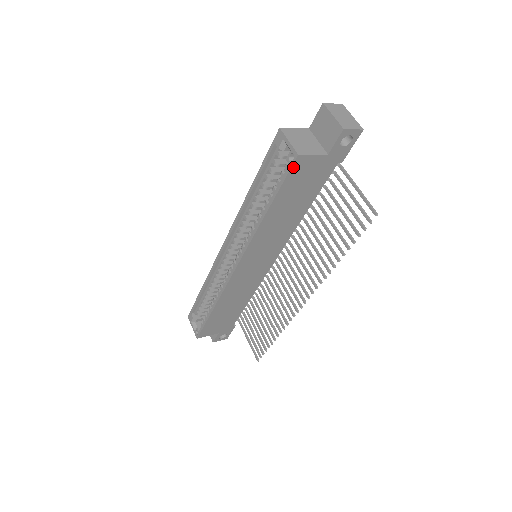
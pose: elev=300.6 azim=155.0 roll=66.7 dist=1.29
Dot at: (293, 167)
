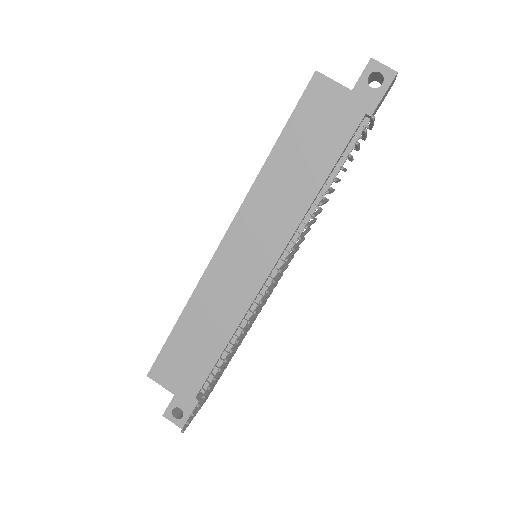
Dot at: (309, 88)
